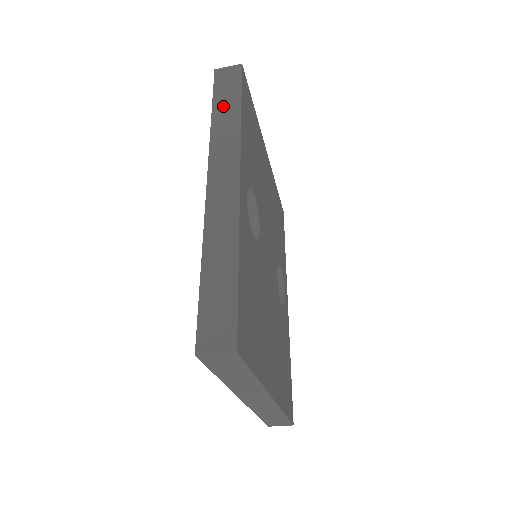
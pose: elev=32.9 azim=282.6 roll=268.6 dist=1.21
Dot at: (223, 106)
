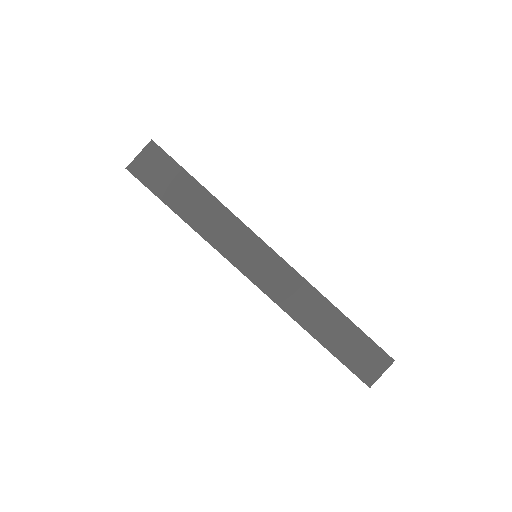
Dot at: occluded
